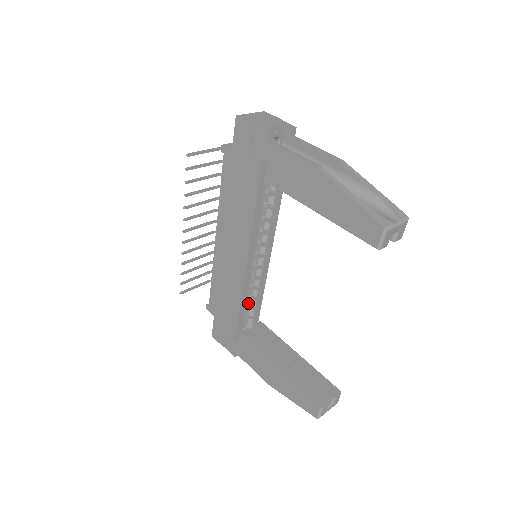
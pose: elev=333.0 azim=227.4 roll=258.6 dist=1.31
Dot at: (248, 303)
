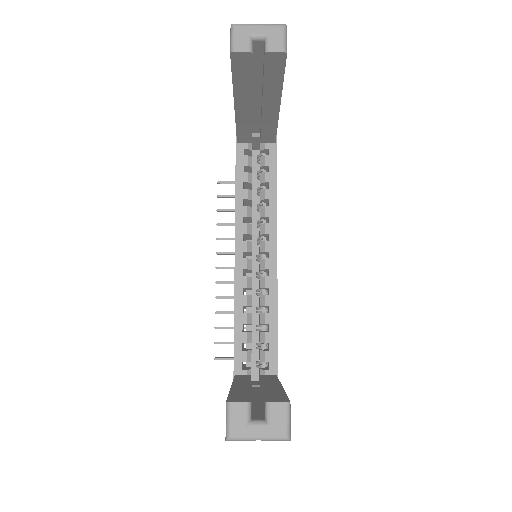
Dot at: (260, 341)
